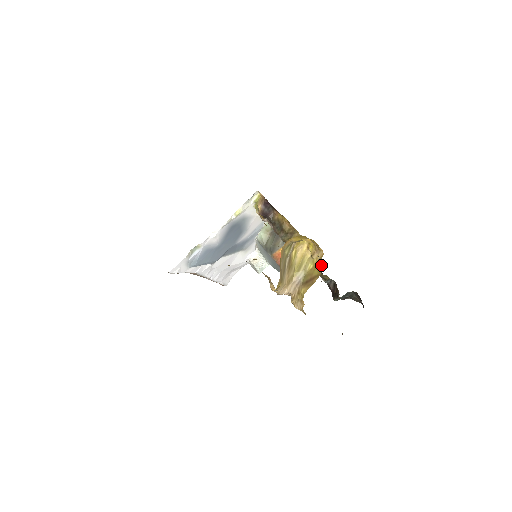
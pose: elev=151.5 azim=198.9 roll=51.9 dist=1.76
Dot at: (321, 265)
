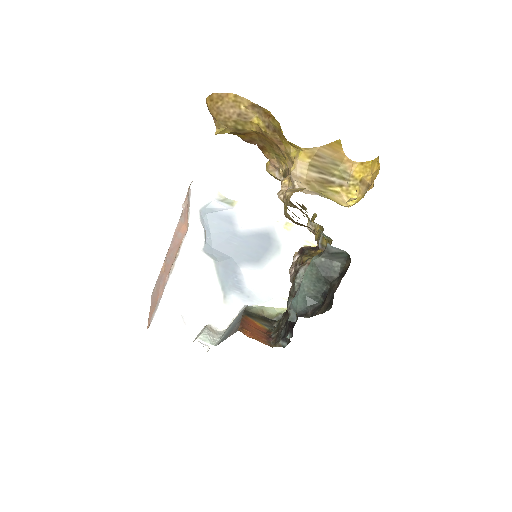
Dot at: occluded
